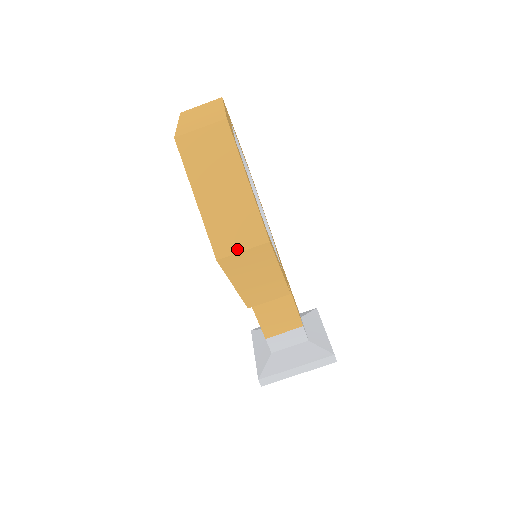
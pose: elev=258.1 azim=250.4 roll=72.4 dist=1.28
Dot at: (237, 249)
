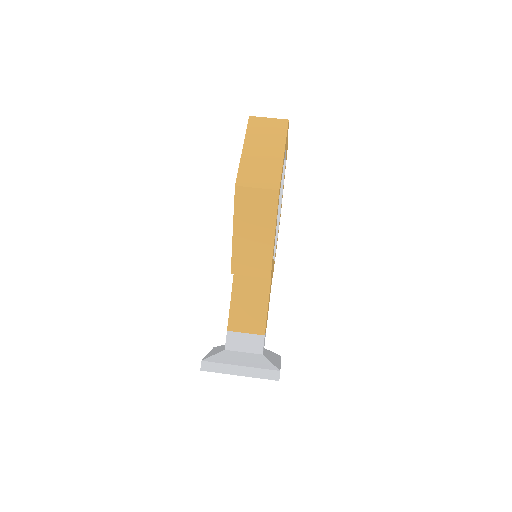
Dot at: (254, 185)
